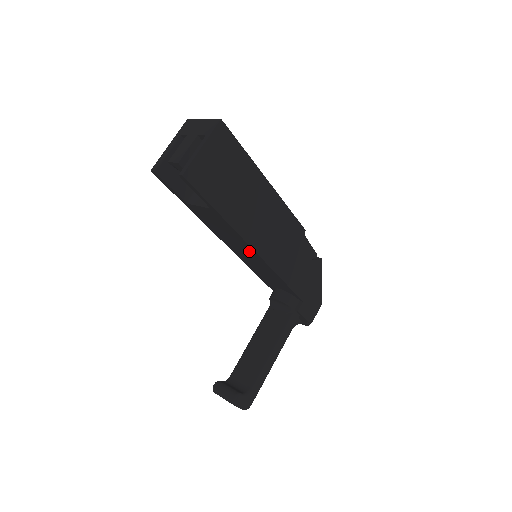
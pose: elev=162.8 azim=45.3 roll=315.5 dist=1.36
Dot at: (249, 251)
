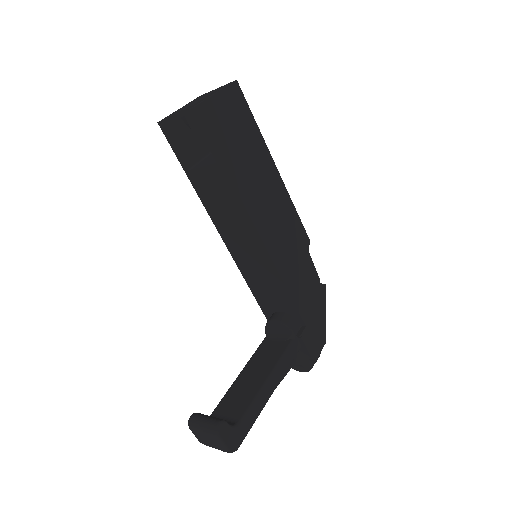
Dot at: (251, 237)
